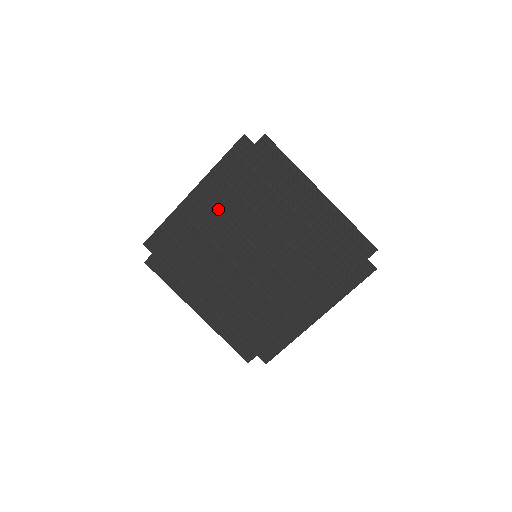
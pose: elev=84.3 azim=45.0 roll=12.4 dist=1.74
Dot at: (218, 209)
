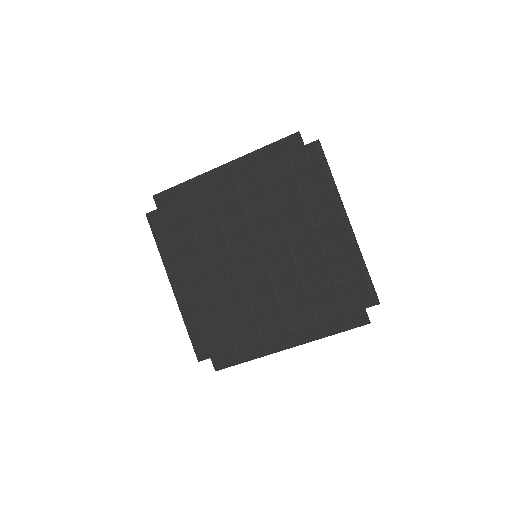
Dot at: (241, 193)
